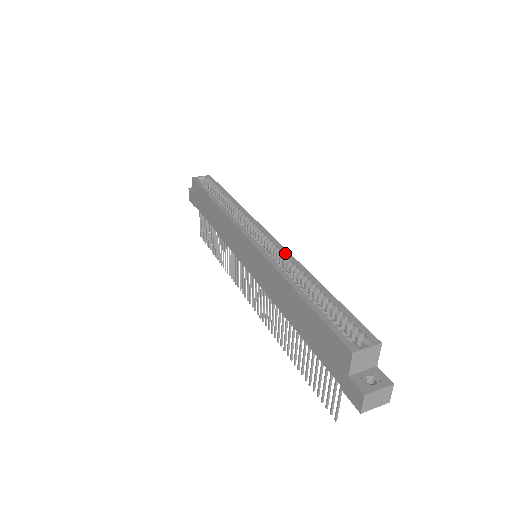
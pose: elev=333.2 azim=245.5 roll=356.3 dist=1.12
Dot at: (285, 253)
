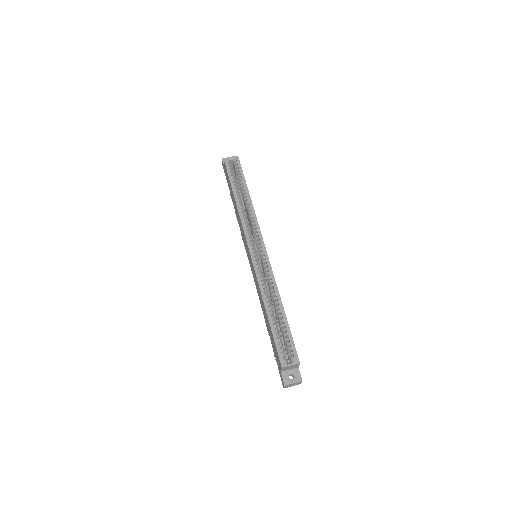
Dot at: (270, 272)
